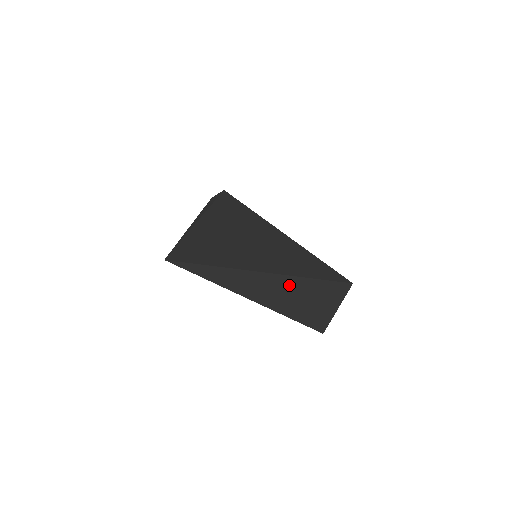
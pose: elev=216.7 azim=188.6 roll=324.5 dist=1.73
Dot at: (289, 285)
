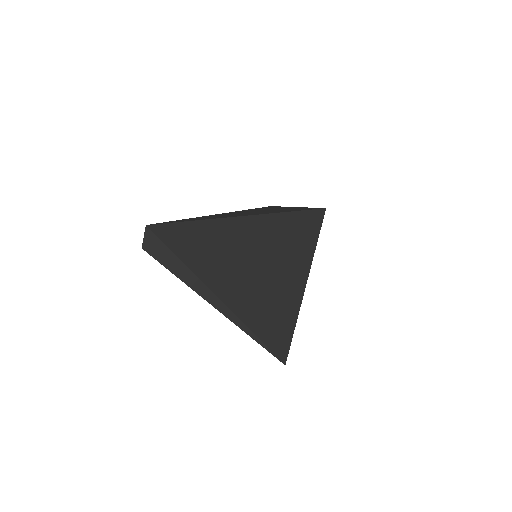
Dot at: occluded
